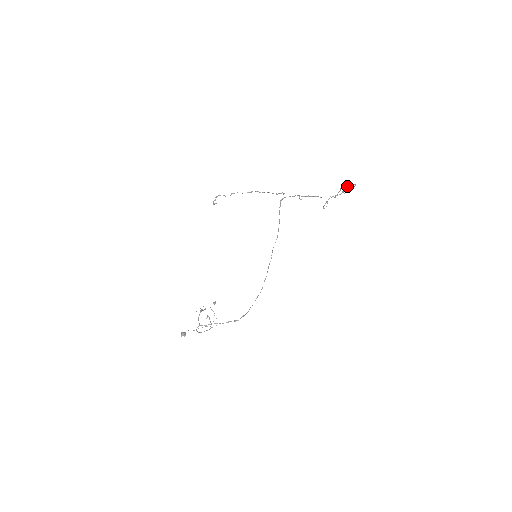
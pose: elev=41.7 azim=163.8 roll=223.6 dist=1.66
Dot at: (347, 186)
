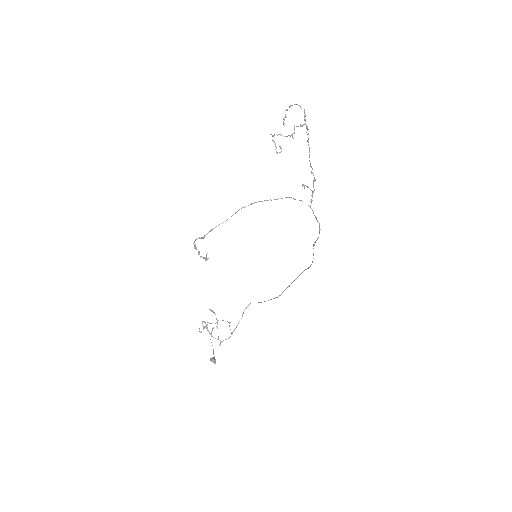
Dot at: (287, 110)
